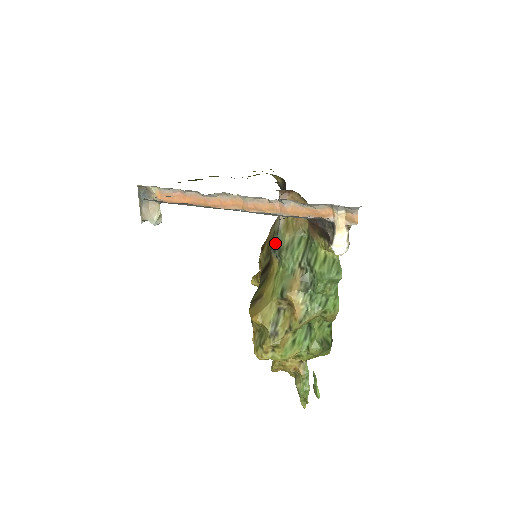
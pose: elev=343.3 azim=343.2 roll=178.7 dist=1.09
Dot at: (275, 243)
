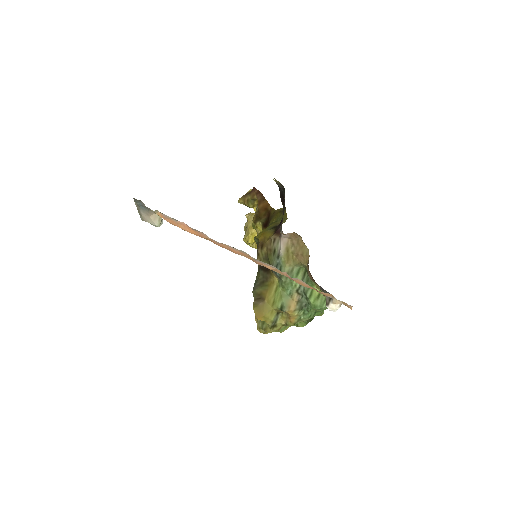
Dot at: (276, 265)
